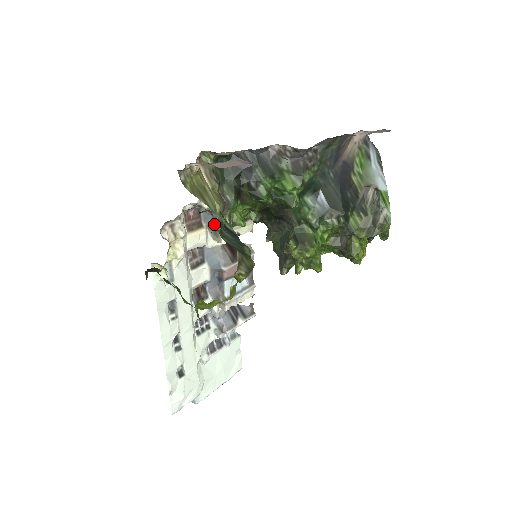
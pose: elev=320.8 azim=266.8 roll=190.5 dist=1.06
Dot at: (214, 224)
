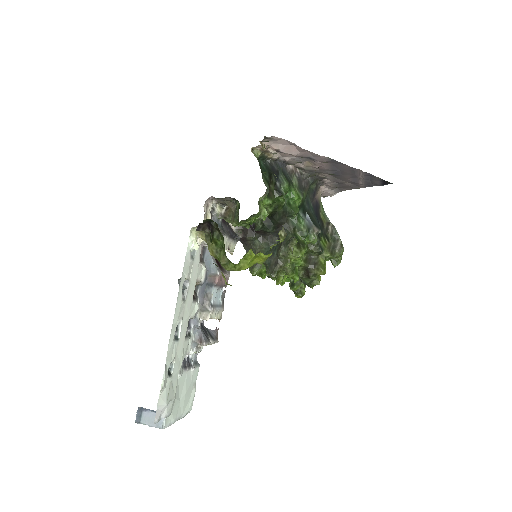
Dot at: occluded
